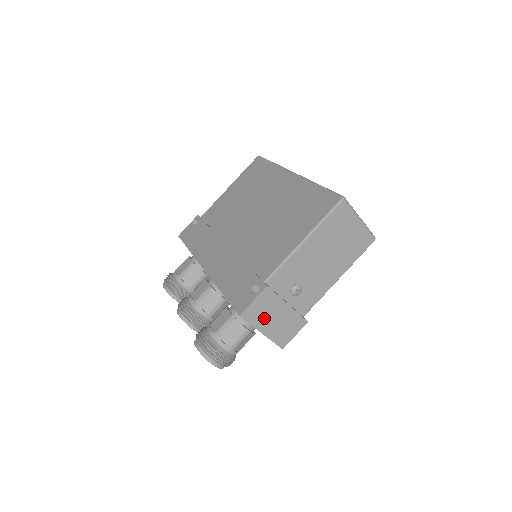
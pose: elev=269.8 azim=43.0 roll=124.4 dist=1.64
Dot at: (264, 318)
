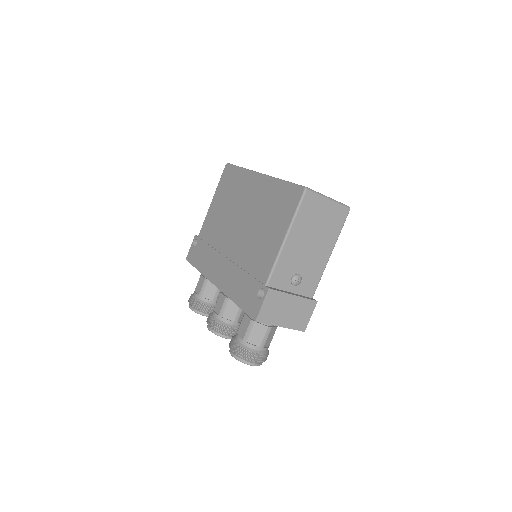
Dot at: (277, 314)
